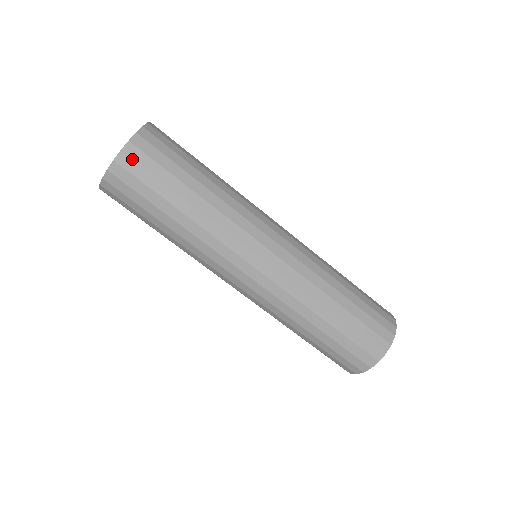
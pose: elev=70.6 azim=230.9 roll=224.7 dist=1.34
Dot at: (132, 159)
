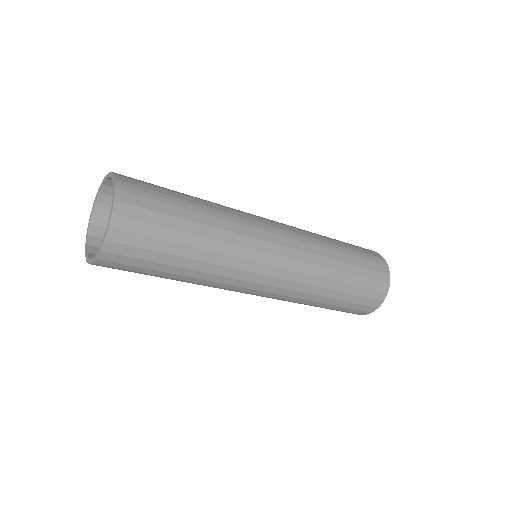
Dot at: (106, 266)
